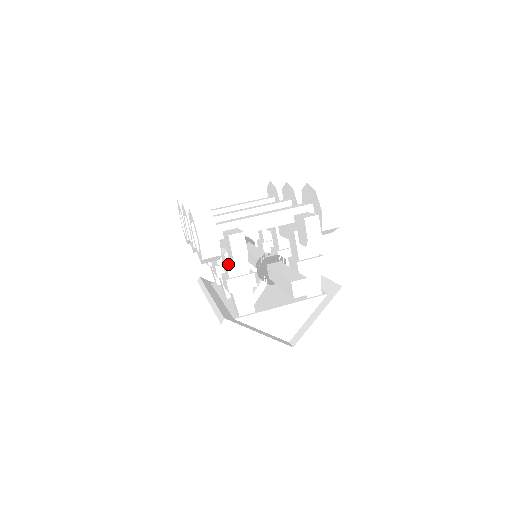
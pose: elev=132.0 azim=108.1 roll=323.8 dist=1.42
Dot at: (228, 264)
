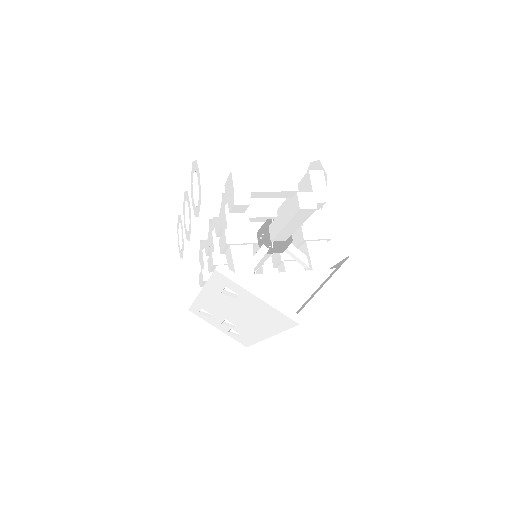
Dot at: (228, 216)
